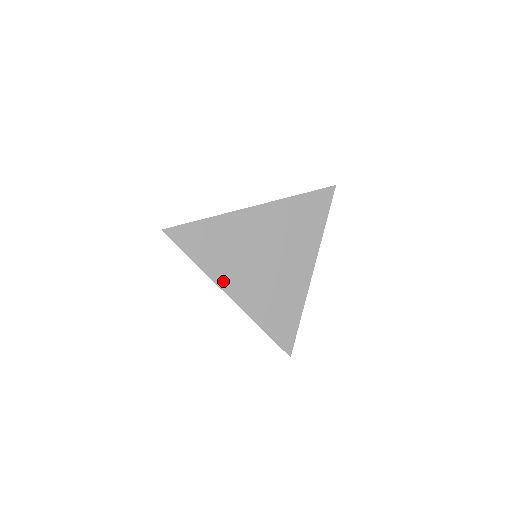
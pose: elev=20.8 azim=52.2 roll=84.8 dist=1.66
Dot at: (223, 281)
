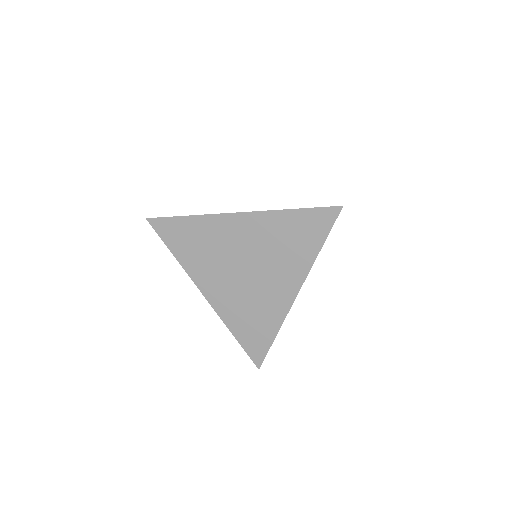
Dot at: (199, 280)
